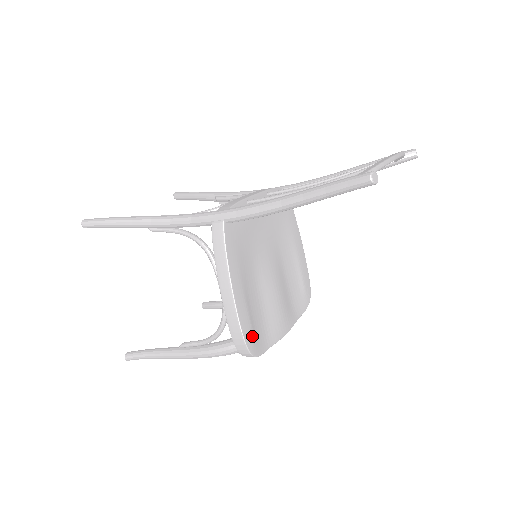
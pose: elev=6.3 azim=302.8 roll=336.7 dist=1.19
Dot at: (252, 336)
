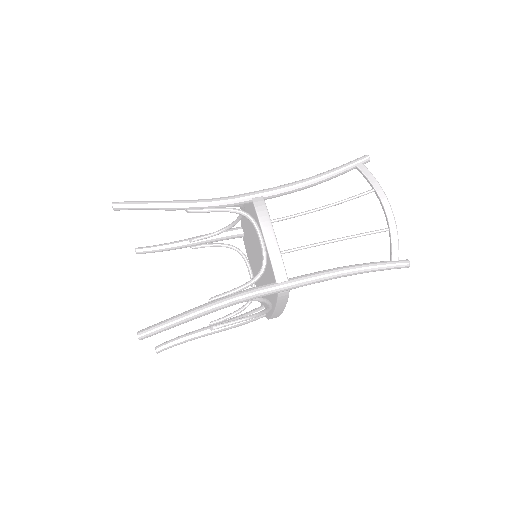
Dot at: occluded
